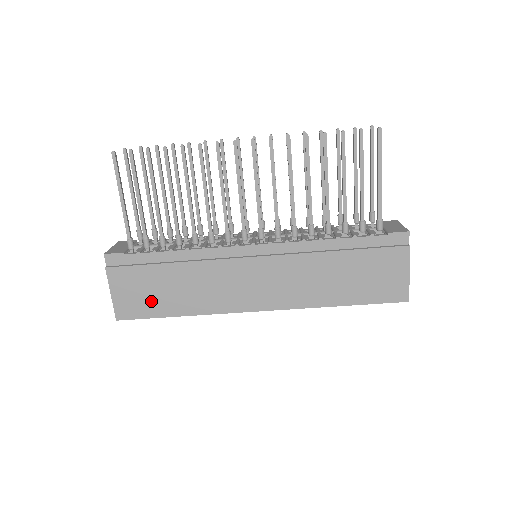
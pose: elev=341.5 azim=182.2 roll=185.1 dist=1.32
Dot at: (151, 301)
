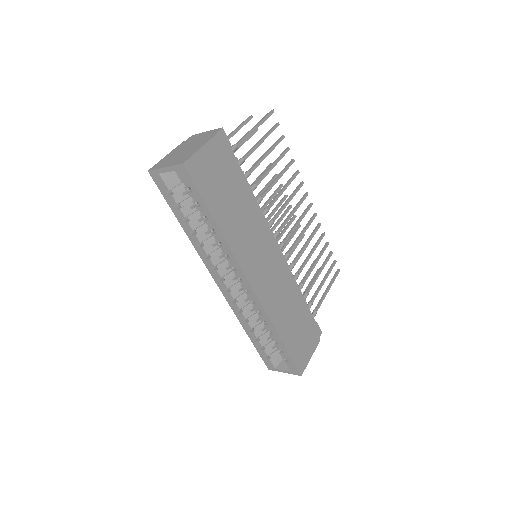
Dot at: (215, 190)
